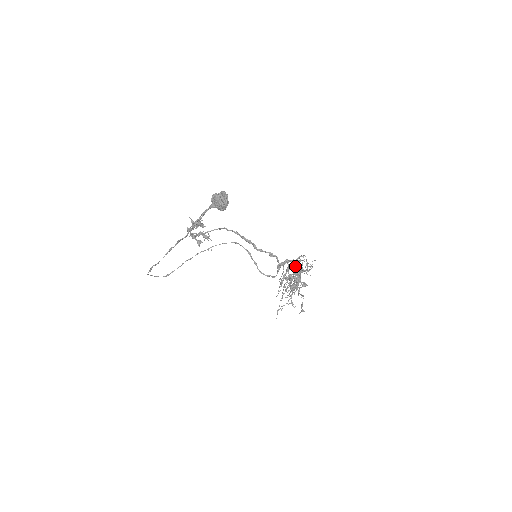
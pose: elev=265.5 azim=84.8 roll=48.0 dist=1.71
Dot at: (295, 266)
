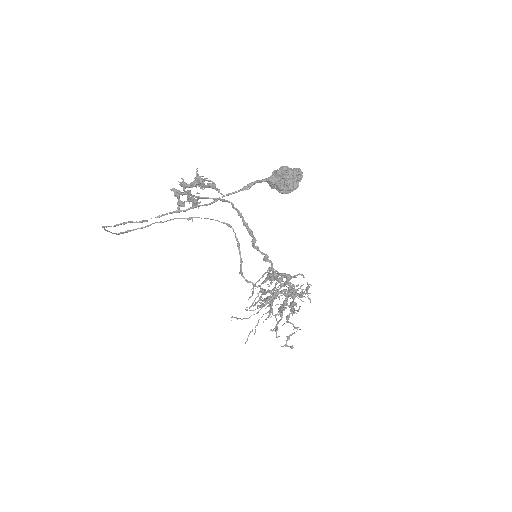
Dot at: (287, 283)
